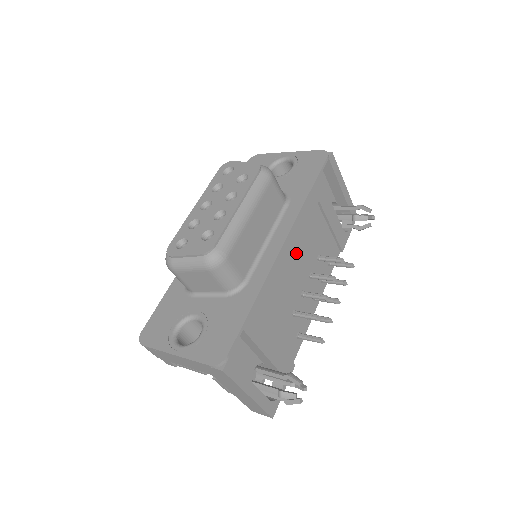
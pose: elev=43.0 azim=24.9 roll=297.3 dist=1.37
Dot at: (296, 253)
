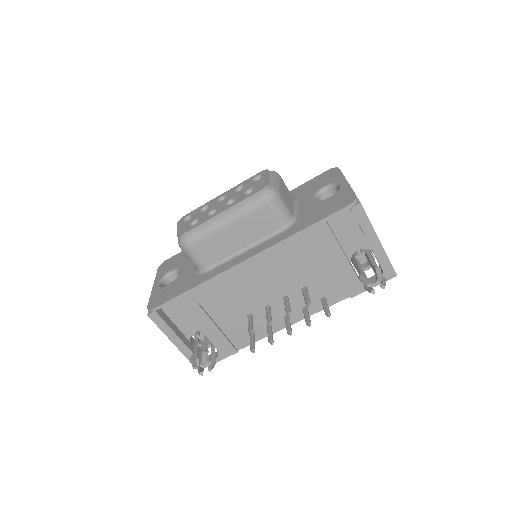
Dot at: (267, 273)
